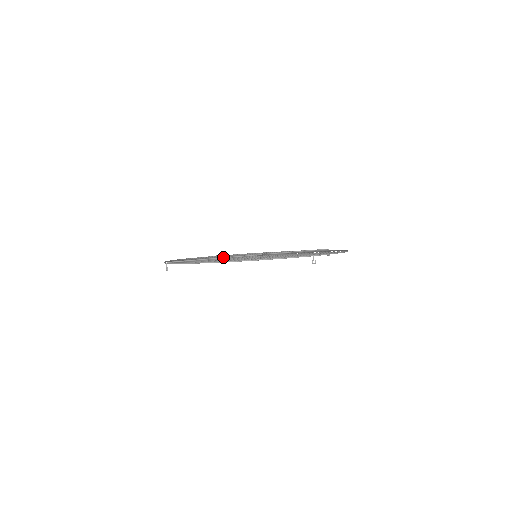
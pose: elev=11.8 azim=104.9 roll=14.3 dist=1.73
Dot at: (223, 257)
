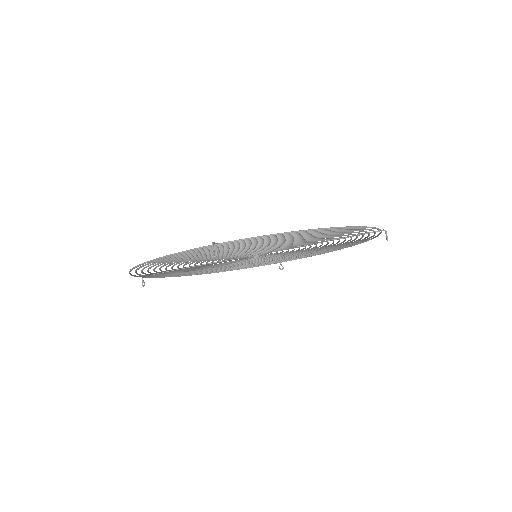
Dot at: occluded
